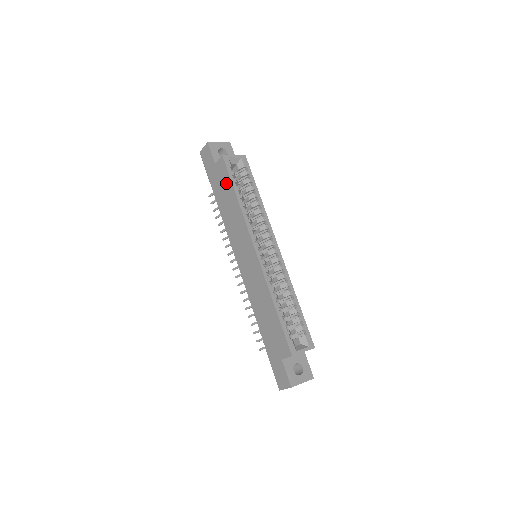
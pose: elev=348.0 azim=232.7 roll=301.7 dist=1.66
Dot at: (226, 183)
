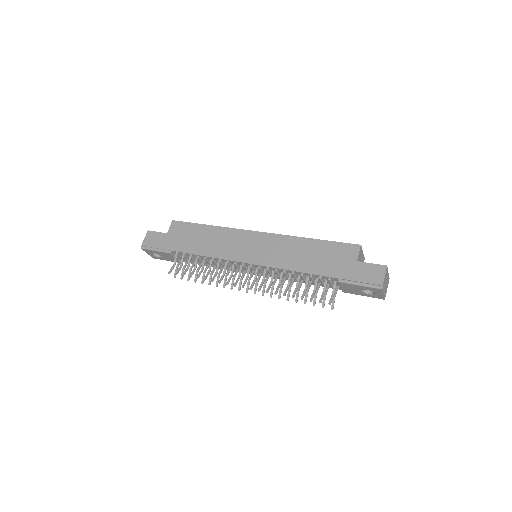
Dot at: (190, 230)
